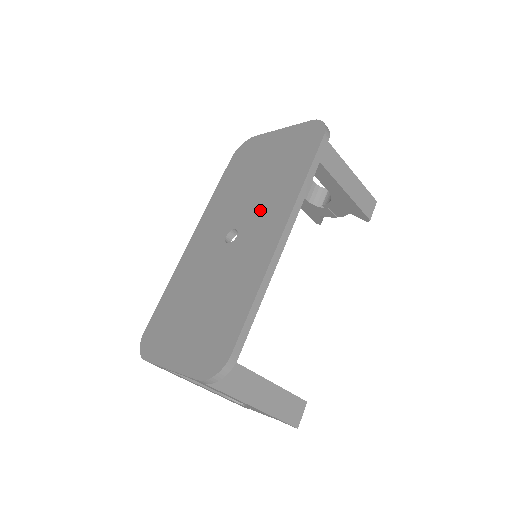
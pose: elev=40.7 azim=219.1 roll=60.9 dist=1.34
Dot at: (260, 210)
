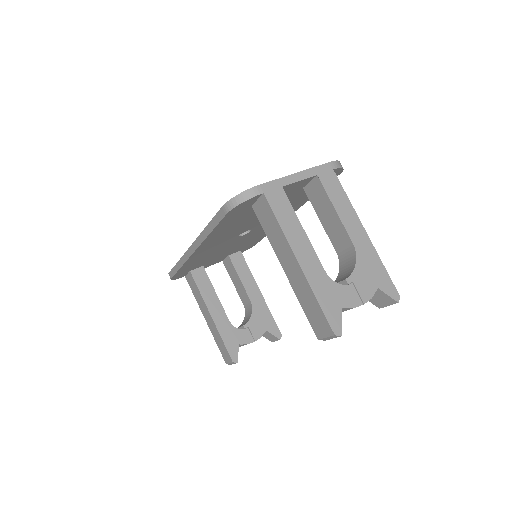
Dot at: occluded
